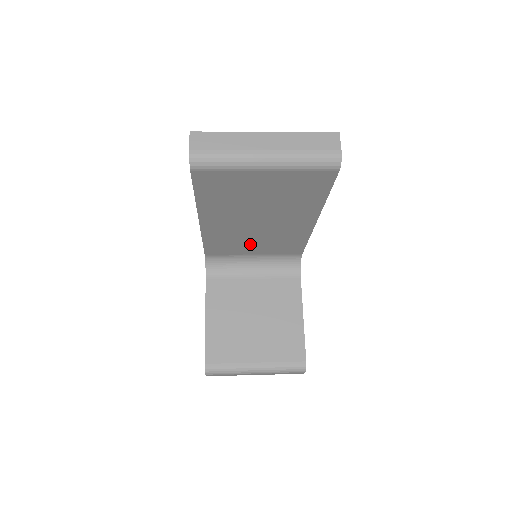
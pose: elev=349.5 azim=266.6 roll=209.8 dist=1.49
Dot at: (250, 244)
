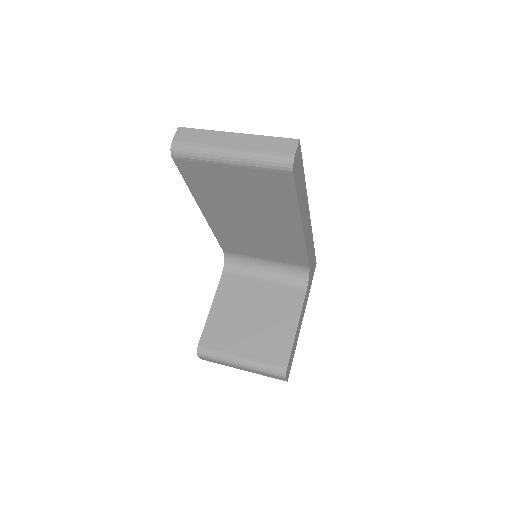
Dot at: (256, 245)
